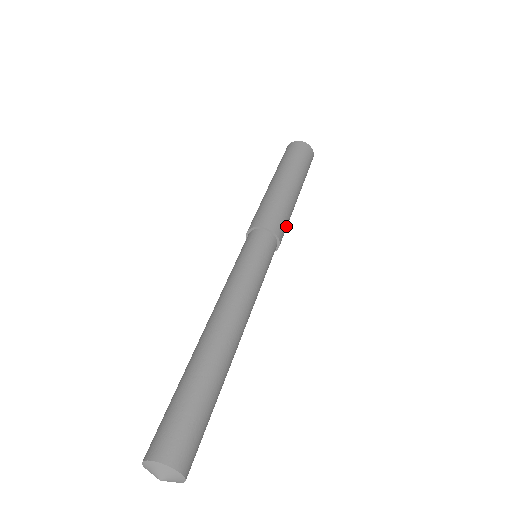
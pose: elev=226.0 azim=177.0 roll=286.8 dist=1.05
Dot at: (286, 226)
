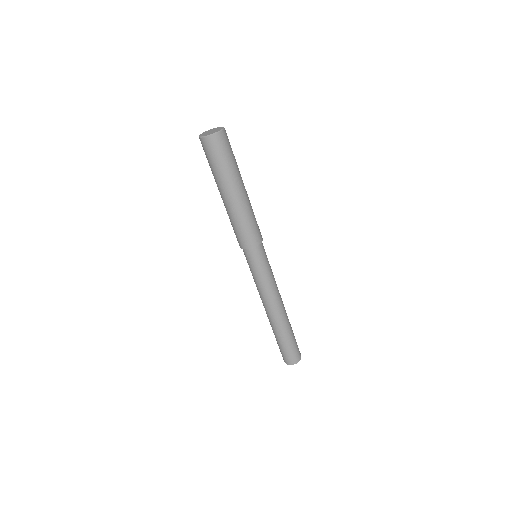
Dot at: occluded
